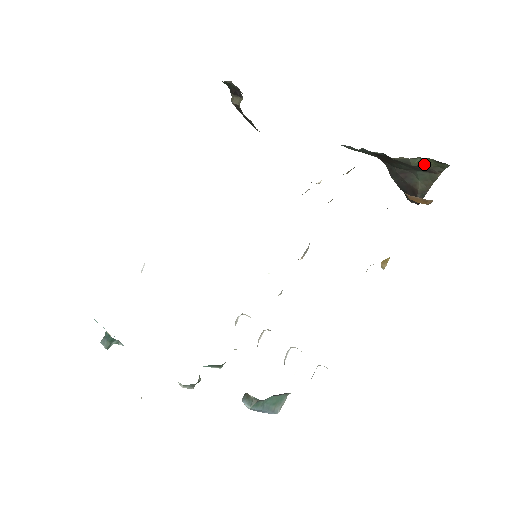
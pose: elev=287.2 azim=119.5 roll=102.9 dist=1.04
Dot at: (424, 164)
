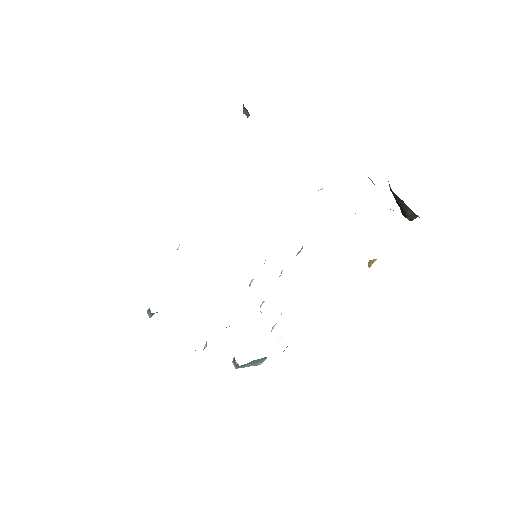
Dot at: occluded
